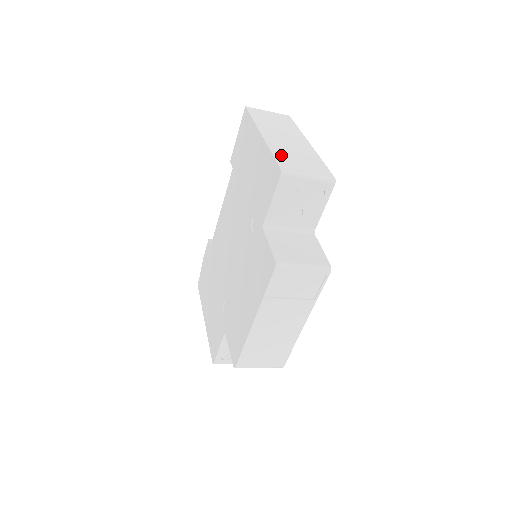
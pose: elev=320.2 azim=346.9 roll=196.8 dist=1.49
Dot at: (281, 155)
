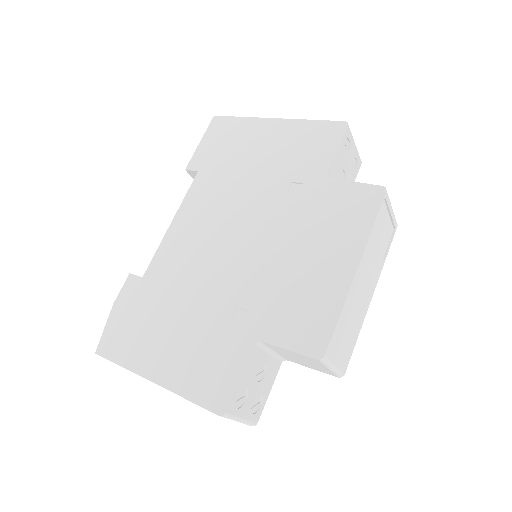
Dot at: occluded
